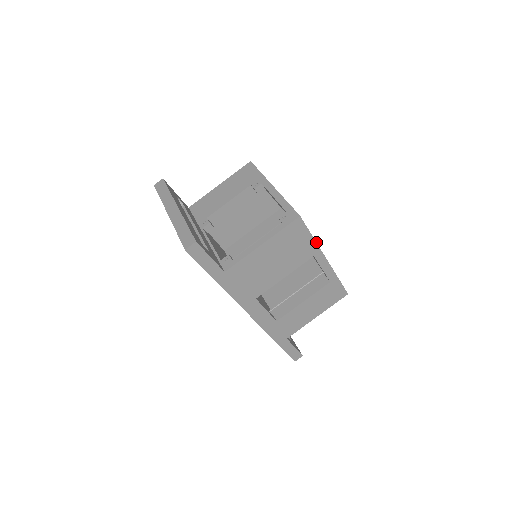
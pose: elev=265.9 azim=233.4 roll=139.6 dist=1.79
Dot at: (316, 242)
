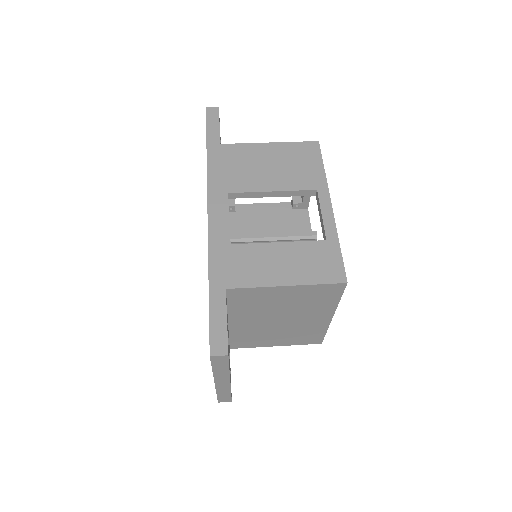
Dot at: occluded
